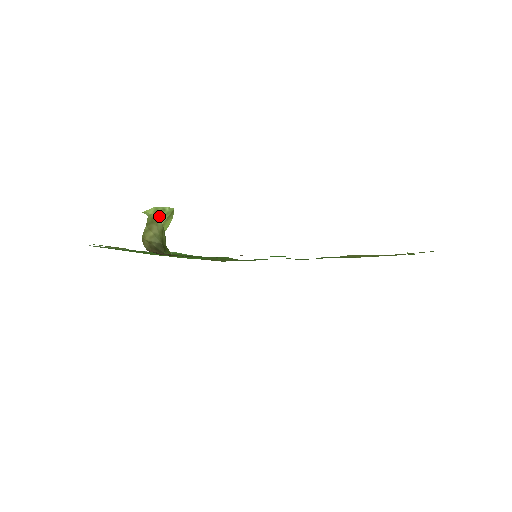
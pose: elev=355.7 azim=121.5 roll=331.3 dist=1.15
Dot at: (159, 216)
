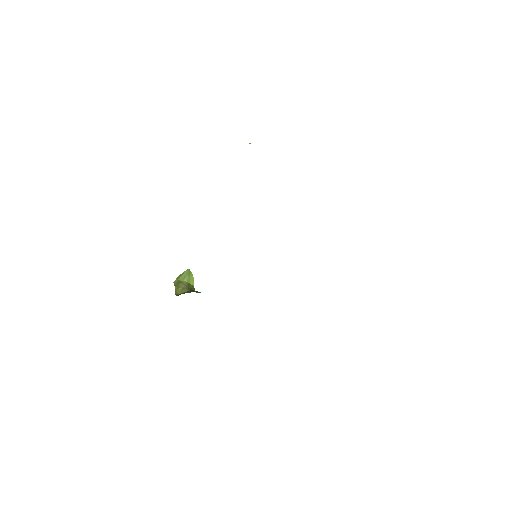
Dot at: (182, 279)
